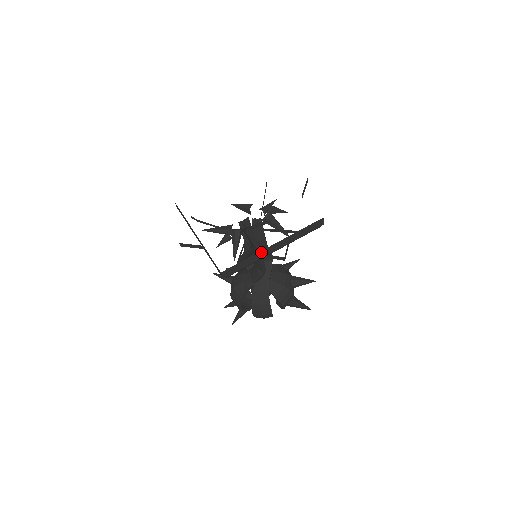
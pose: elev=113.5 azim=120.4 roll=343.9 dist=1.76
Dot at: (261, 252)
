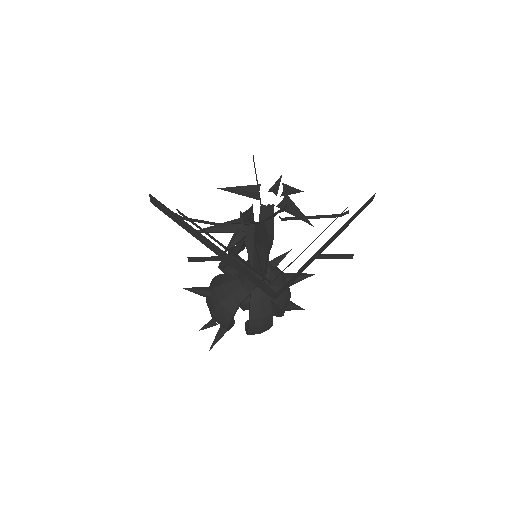
Dot at: (317, 252)
